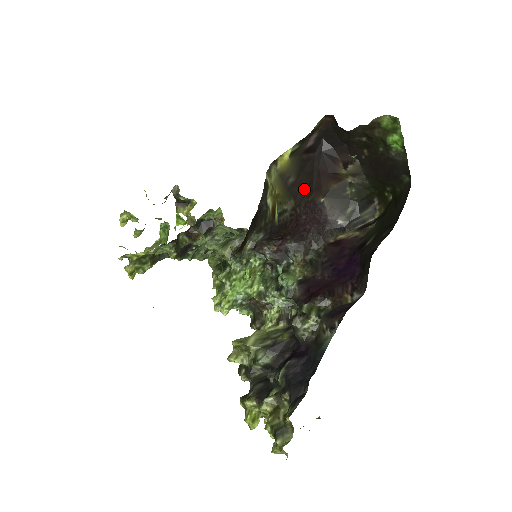
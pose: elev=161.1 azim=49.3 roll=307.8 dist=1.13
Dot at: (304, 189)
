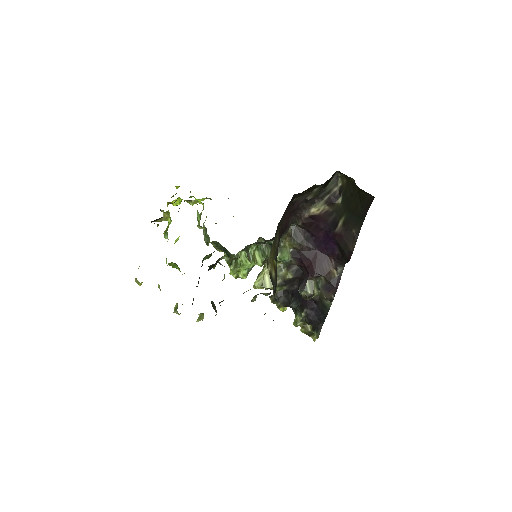
Dot at: occluded
